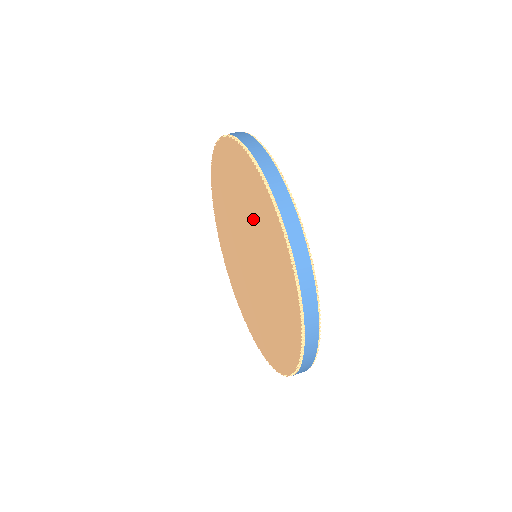
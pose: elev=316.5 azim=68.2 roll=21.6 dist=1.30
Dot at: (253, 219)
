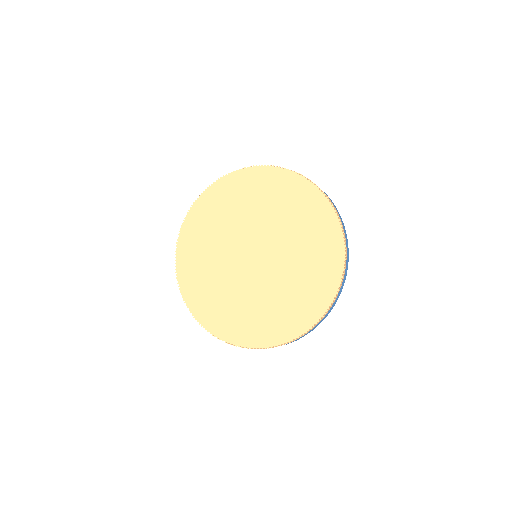
Dot at: (295, 233)
